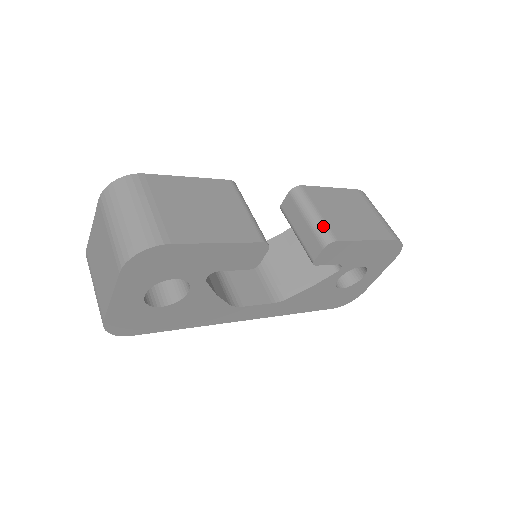
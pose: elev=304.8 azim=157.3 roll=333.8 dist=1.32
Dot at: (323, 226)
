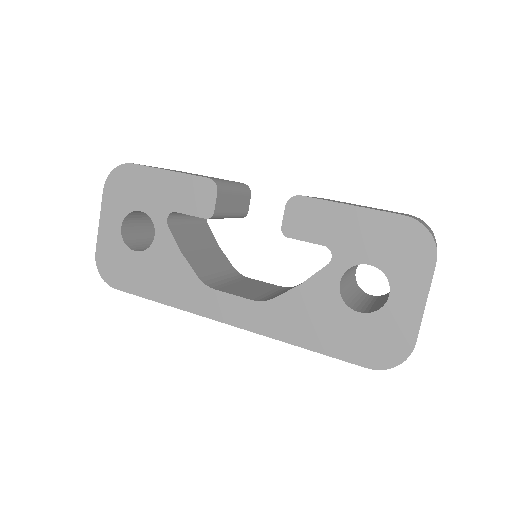
Dot at: occluded
